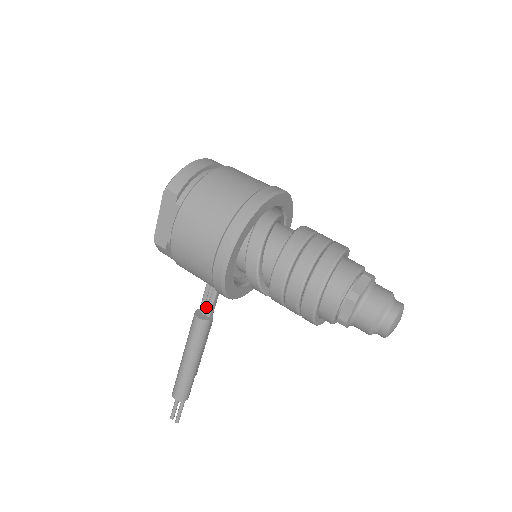
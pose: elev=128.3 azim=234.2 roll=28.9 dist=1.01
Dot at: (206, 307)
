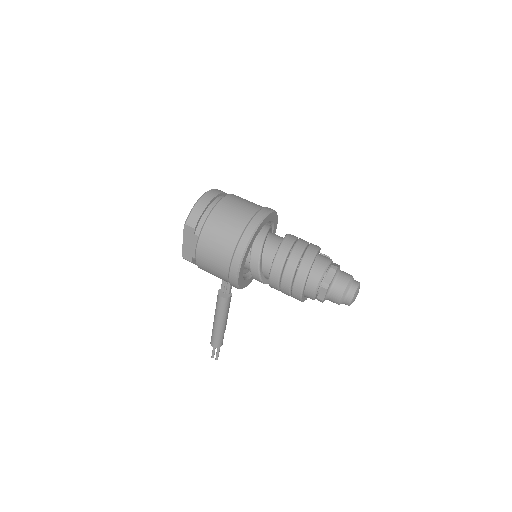
Dot at: (225, 288)
